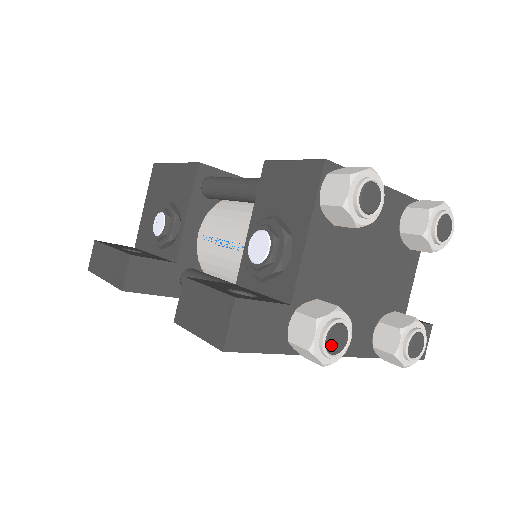
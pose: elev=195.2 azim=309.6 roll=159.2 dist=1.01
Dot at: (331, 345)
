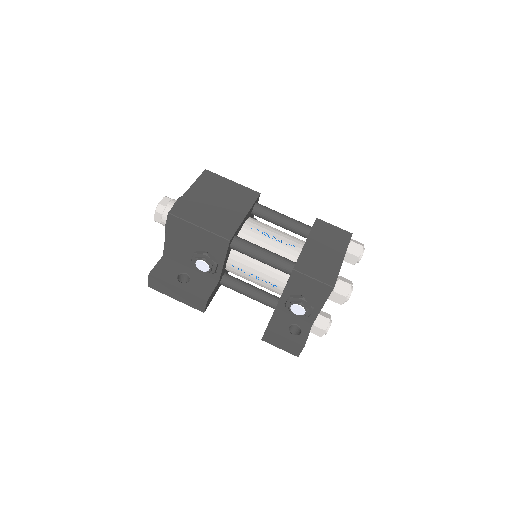
Dot at: occluded
